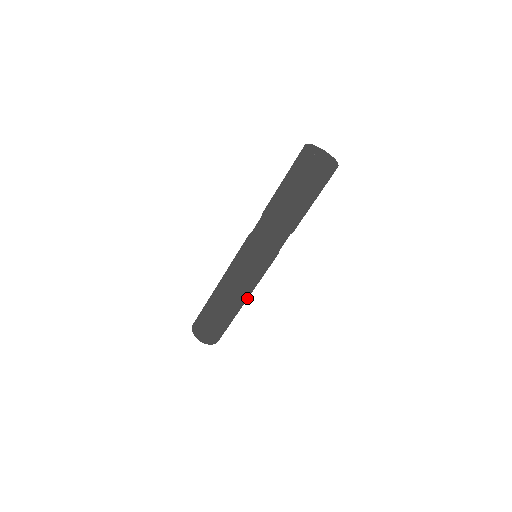
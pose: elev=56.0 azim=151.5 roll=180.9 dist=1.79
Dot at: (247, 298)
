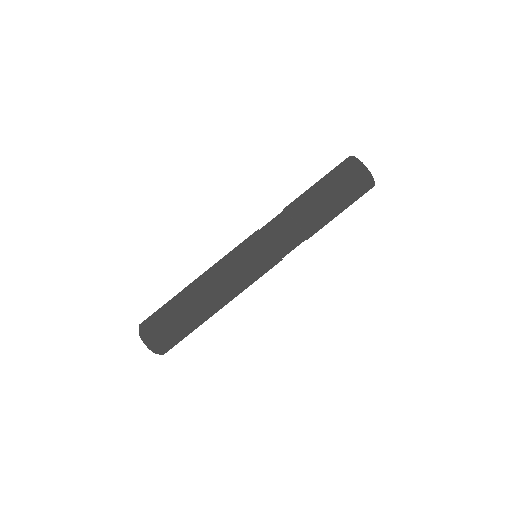
Dot at: (224, 301)
